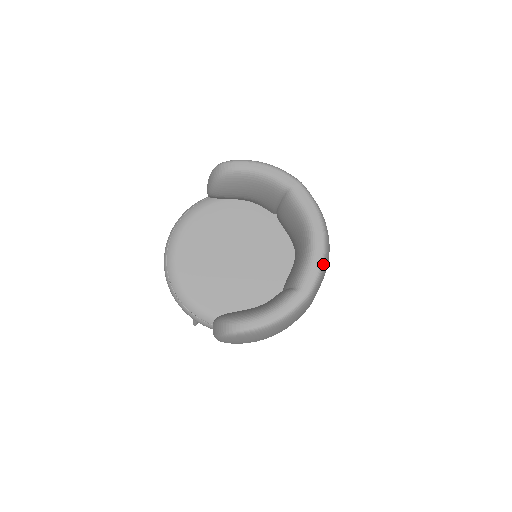
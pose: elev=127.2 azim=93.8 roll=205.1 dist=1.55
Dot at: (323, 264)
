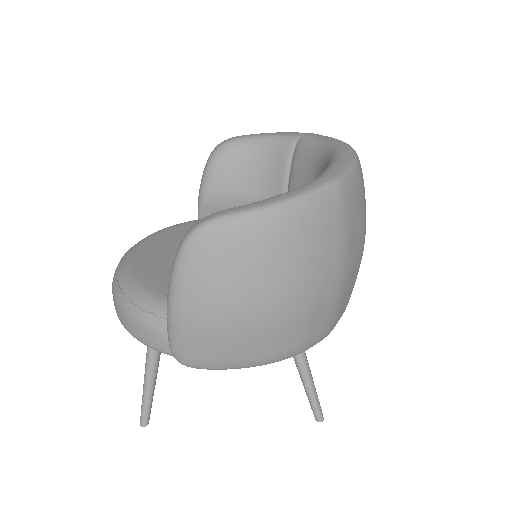
Dot at: (355, 164)
